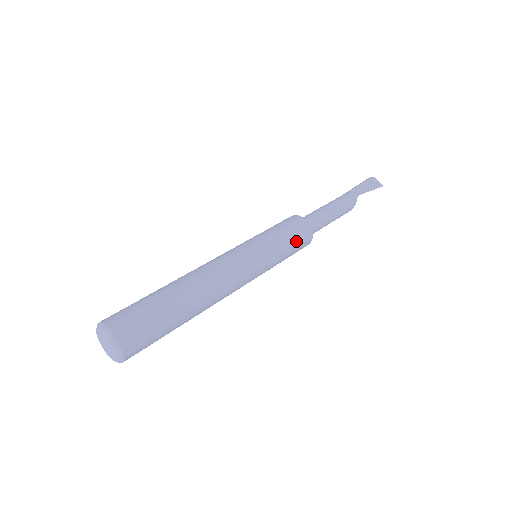
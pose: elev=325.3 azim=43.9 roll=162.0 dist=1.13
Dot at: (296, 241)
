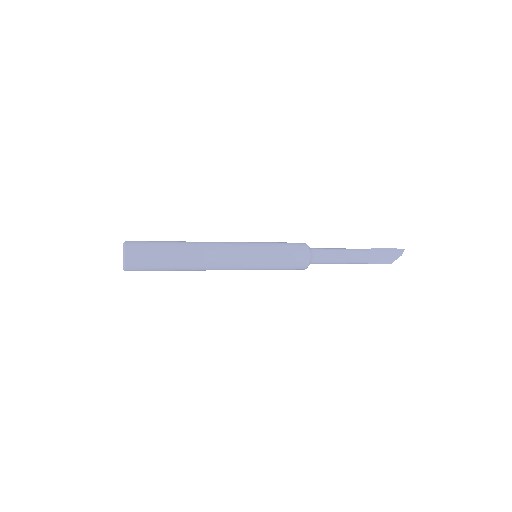
Dot at: (289, 245)
